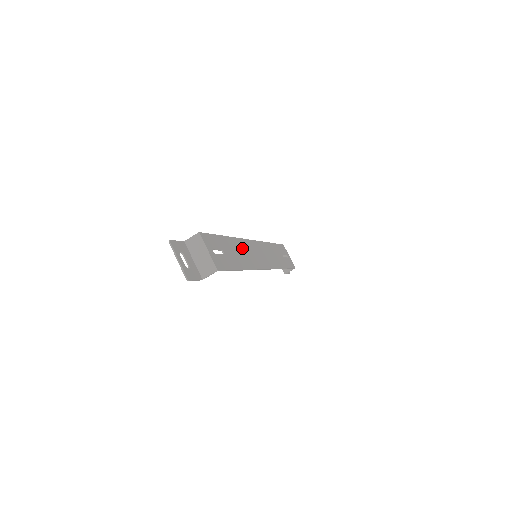
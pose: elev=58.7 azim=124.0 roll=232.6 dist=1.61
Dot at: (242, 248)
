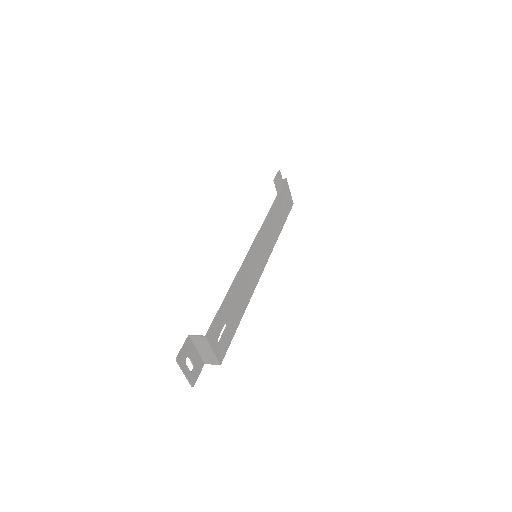
Dot at: (244, 278)
